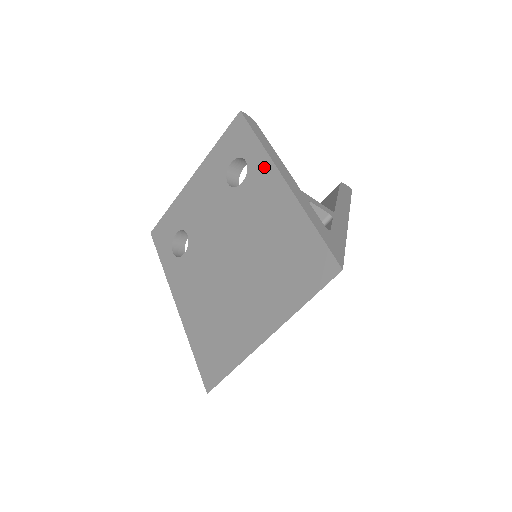
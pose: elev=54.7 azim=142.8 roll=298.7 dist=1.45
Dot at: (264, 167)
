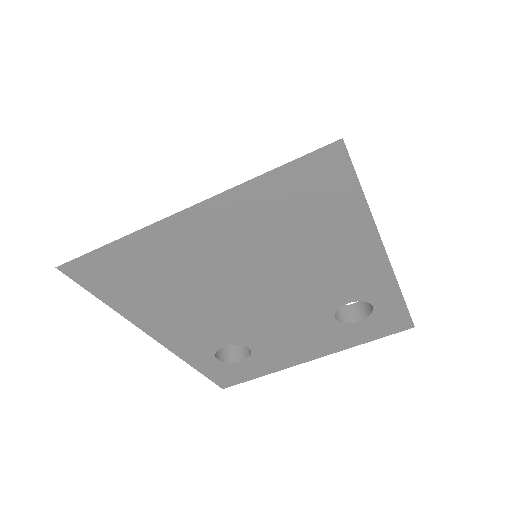
Dot at: occluded
